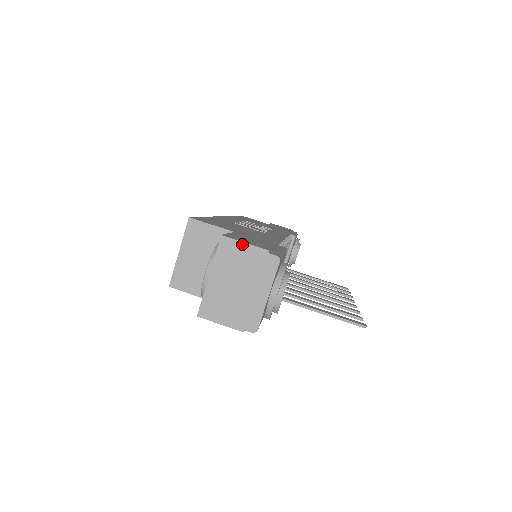
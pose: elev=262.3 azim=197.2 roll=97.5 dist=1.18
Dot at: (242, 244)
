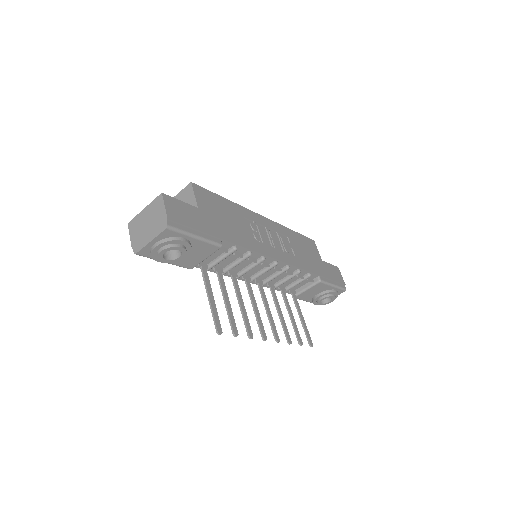
Dot at: (163, 205)
